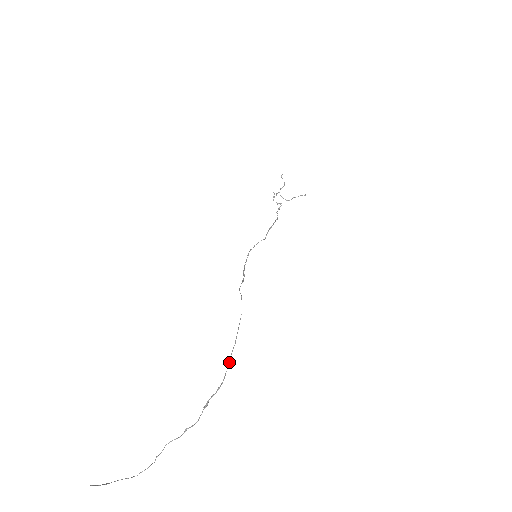
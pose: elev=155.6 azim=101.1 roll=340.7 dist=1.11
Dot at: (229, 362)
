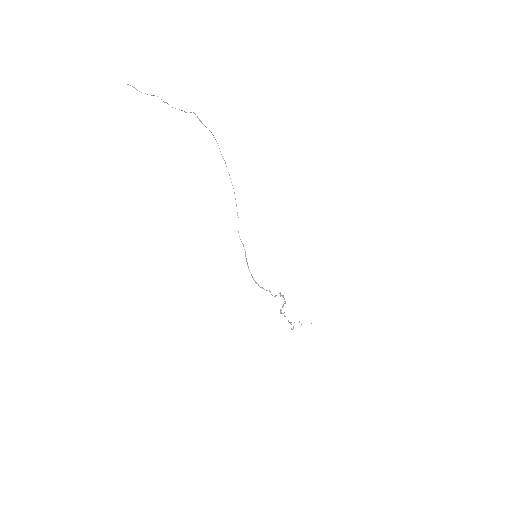
Dot at: occluded
